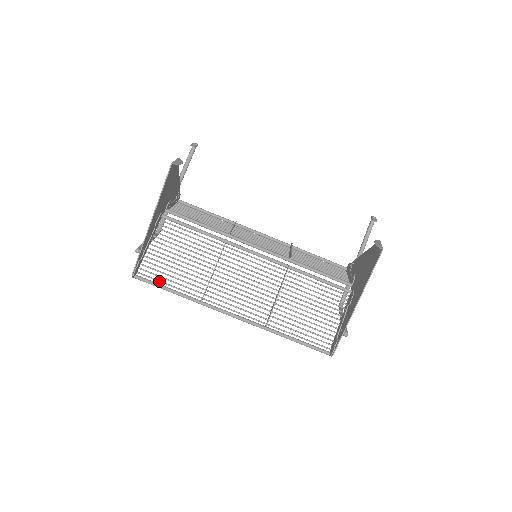
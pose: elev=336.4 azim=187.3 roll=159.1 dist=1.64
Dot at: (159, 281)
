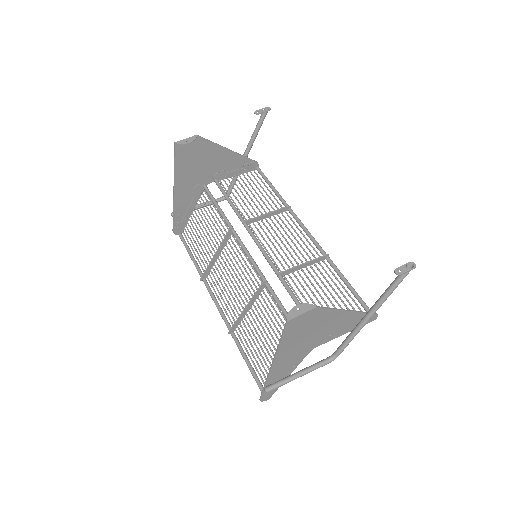
Dot at: (190, 245)
